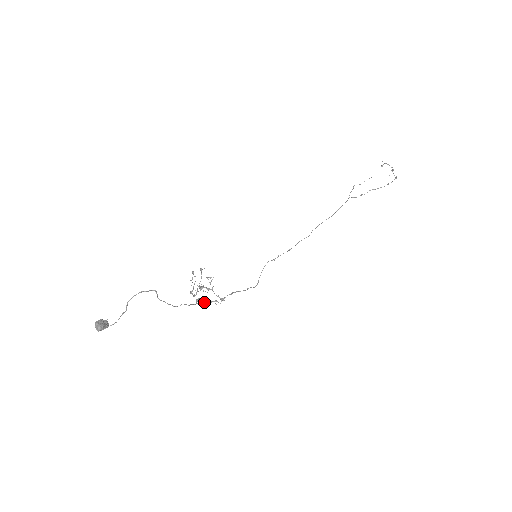
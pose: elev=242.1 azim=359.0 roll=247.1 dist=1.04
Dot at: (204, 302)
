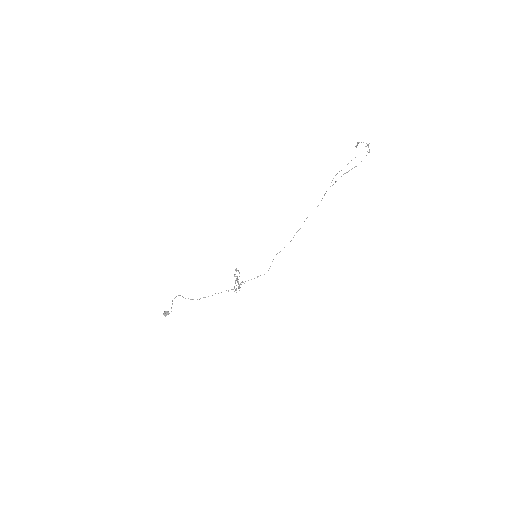
Dot at: (218, 293)
